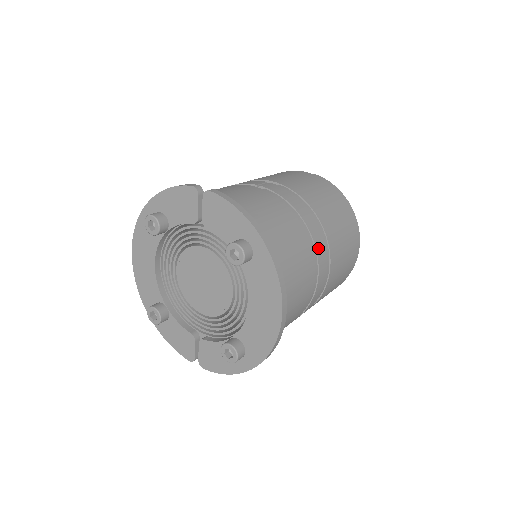
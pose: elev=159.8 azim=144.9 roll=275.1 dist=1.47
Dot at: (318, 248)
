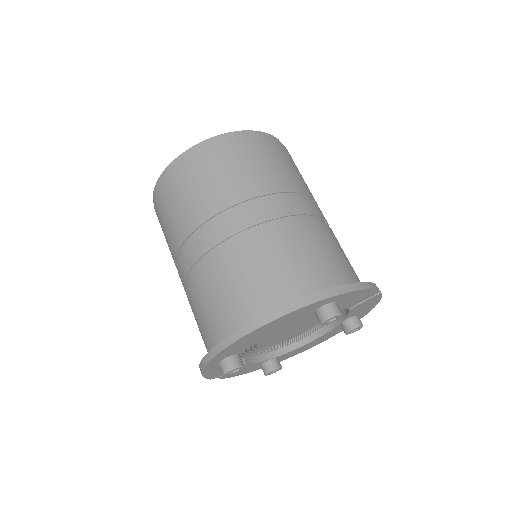
Dot at: occluded
